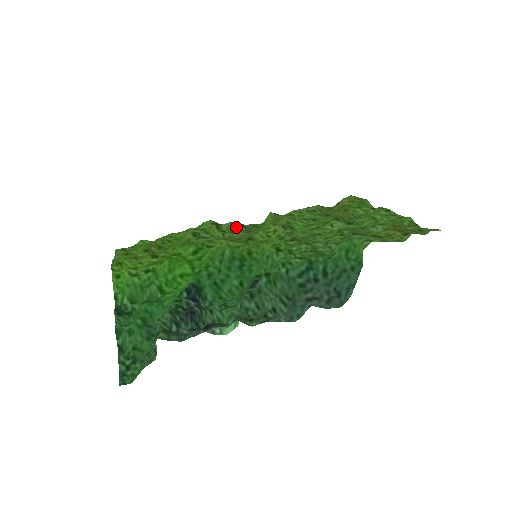
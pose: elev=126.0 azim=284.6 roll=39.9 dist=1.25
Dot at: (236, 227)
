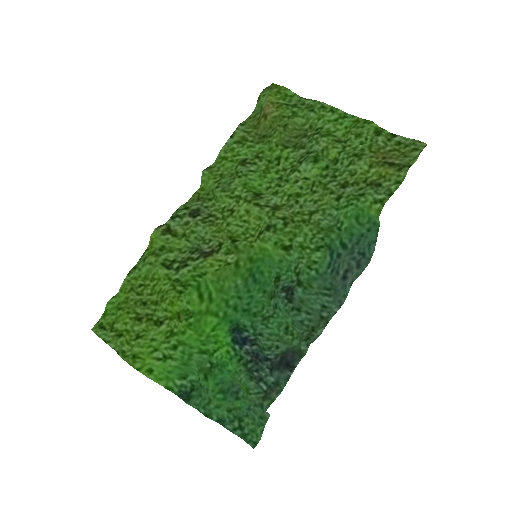
Dot at: (189, 220)
